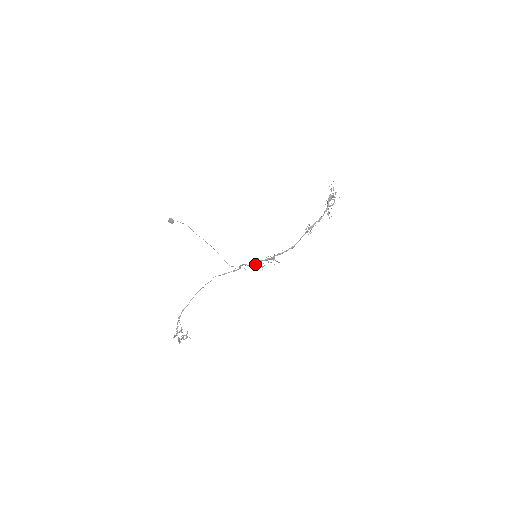
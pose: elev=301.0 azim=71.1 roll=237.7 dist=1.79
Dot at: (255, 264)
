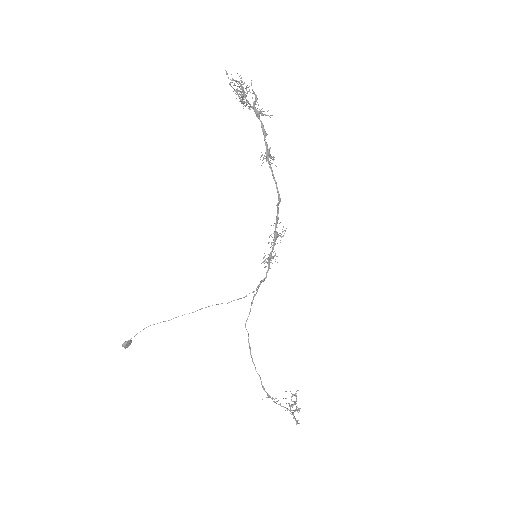
Dot at: (269, 266)
